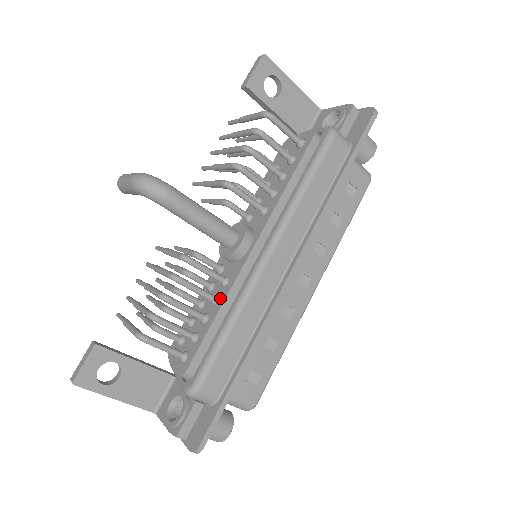
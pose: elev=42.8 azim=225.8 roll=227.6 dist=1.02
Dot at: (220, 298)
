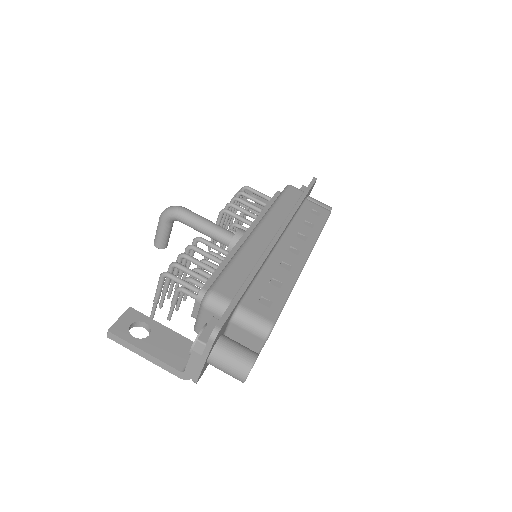
Dot at: occluded
